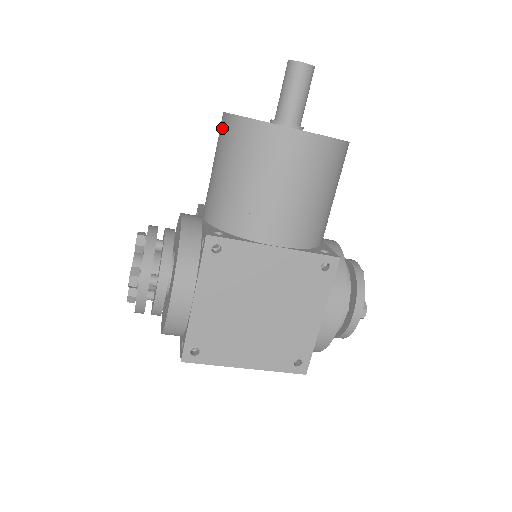
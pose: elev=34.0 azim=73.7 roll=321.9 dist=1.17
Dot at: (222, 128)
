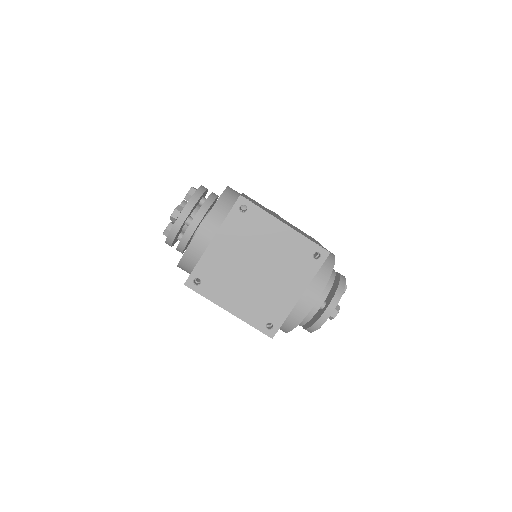
Dot at: occluded
